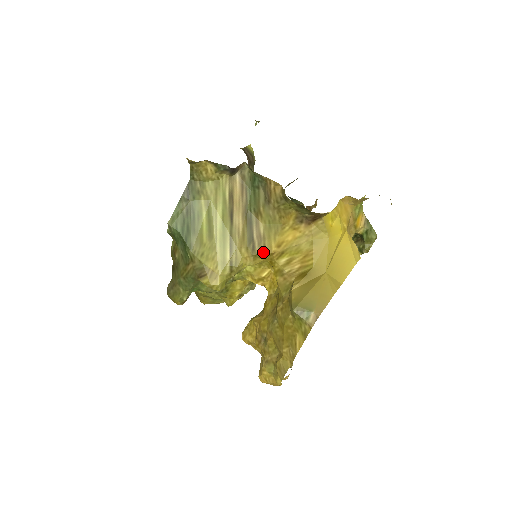
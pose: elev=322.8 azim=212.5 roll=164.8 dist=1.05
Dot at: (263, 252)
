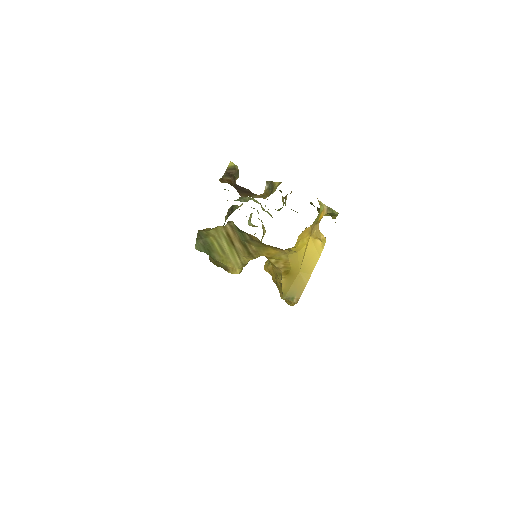
Dot at: occluded
